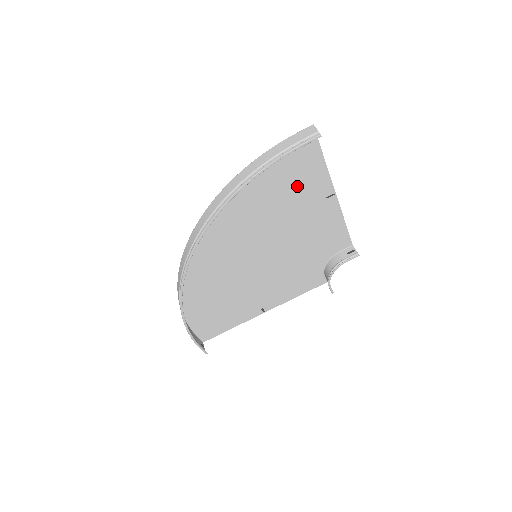
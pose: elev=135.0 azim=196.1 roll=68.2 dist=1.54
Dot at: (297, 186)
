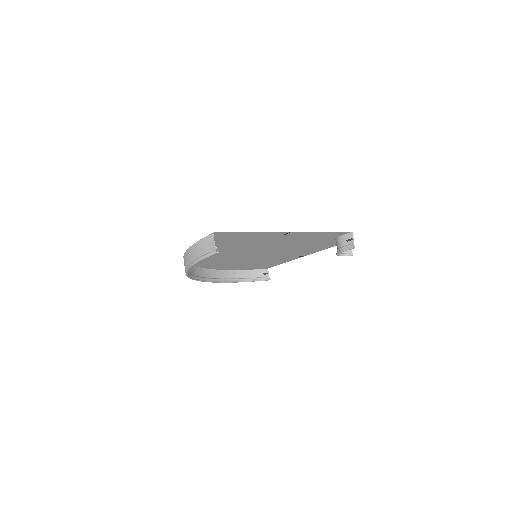
Dot at: (245, 240)
